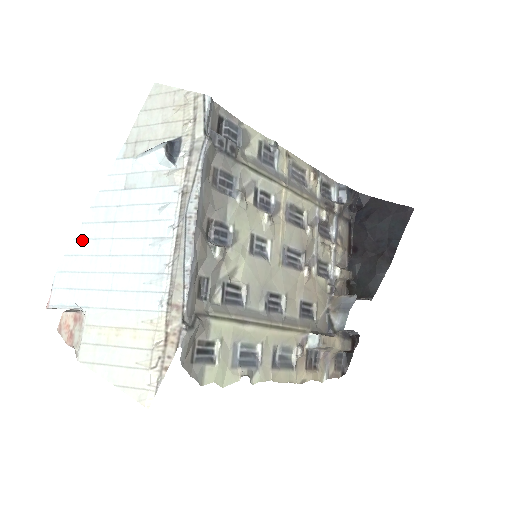
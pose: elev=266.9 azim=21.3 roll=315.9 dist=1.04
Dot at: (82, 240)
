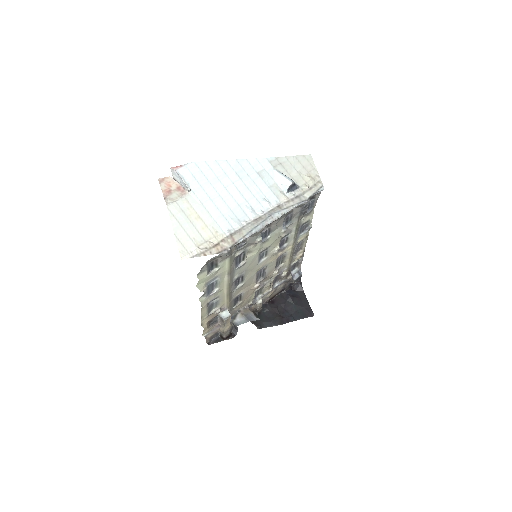
Dot at: (219, 166)
